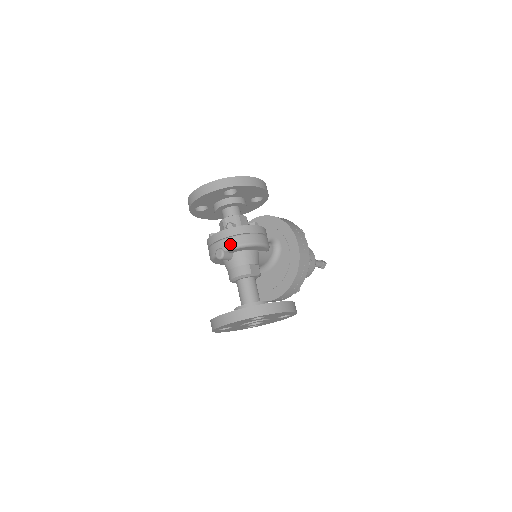
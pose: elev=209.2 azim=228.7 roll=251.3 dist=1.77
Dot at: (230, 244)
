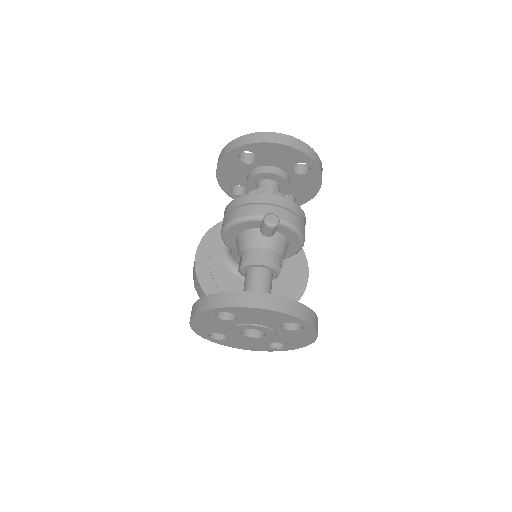
Dot at: (290, 219)
